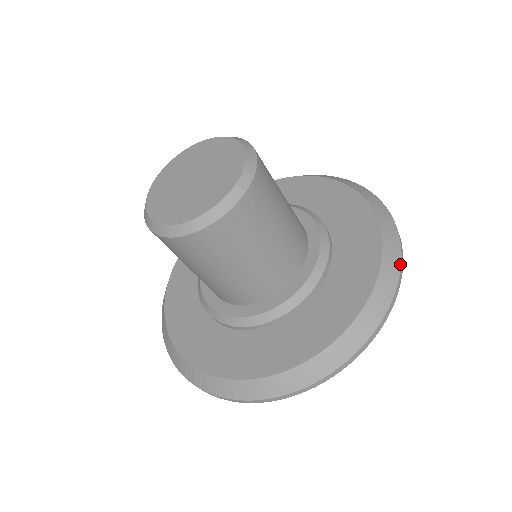
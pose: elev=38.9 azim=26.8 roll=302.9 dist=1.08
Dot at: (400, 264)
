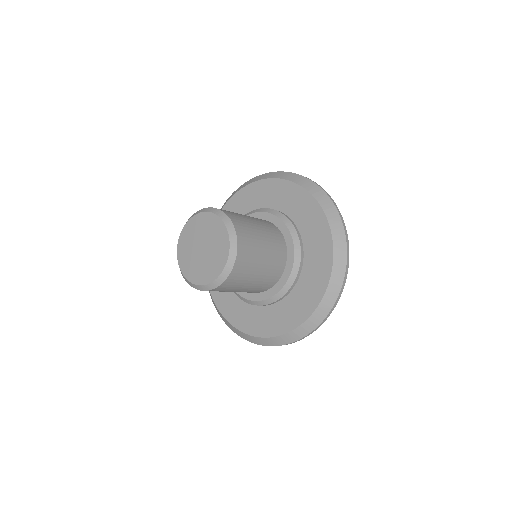
Dot at: (345, 272)
